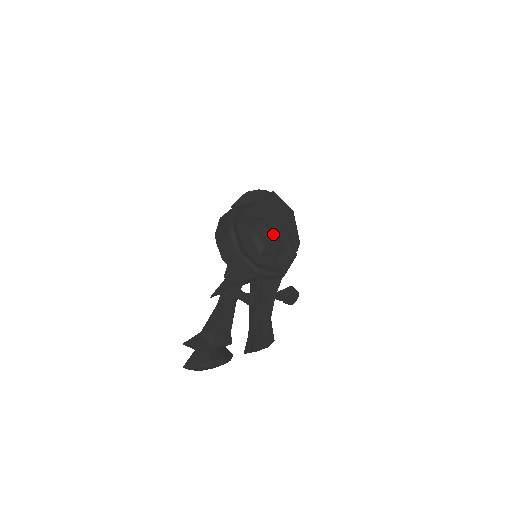
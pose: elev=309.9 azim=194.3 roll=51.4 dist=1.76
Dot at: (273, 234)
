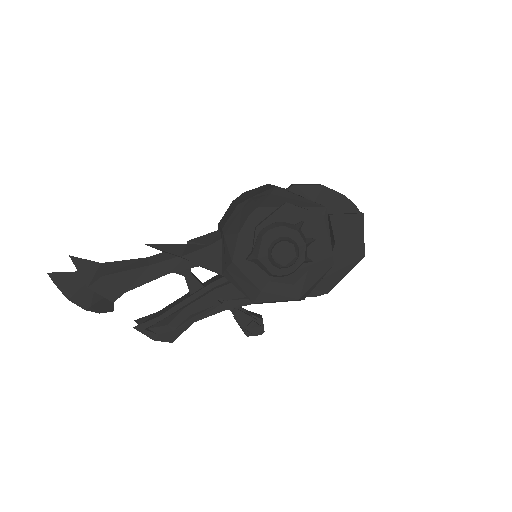
Dot at: (281, 255)
